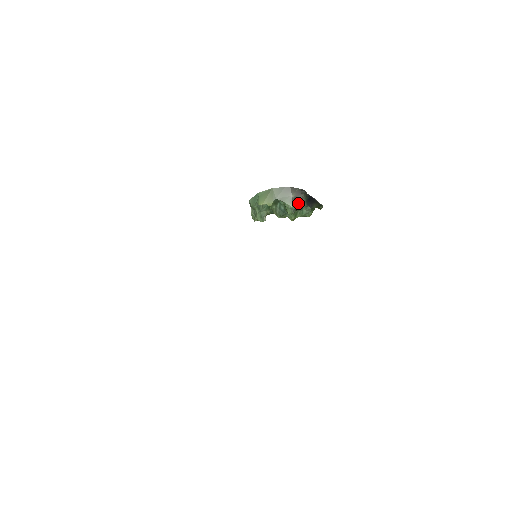
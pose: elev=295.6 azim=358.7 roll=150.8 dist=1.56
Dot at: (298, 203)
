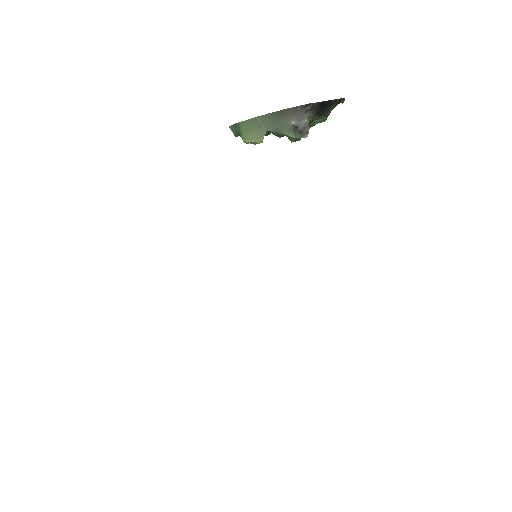
Dot at: (303, 133)
